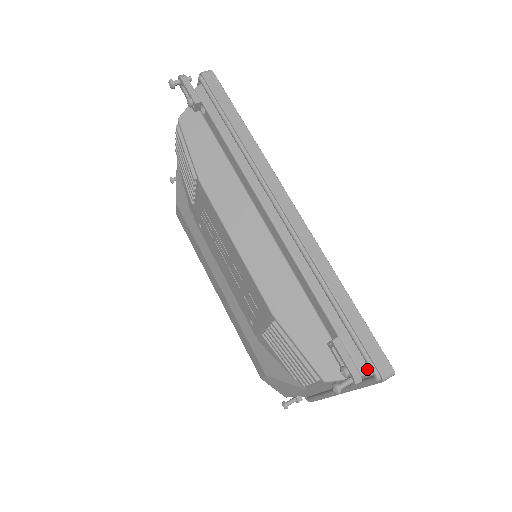
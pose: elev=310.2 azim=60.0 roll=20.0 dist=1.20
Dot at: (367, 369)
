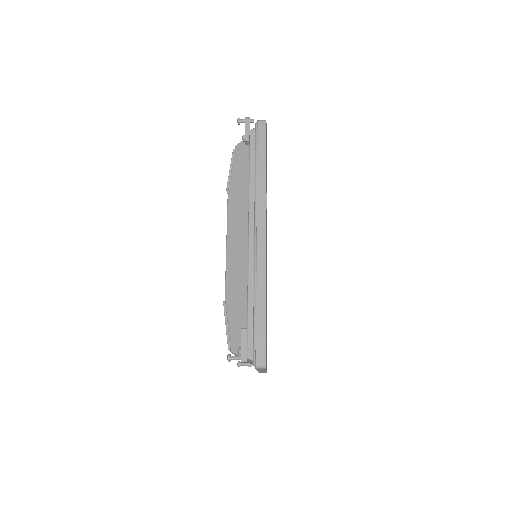
Dot at: (252, 356)
